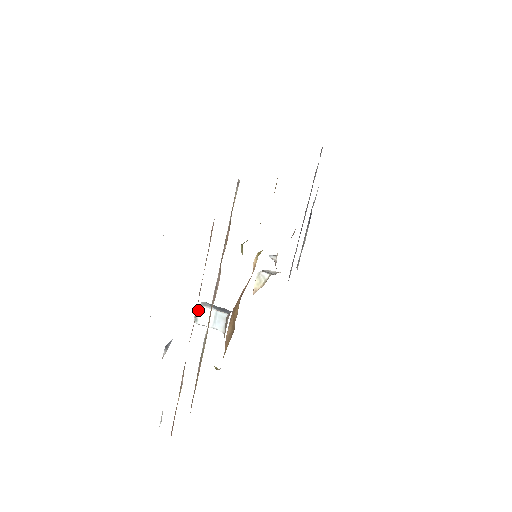
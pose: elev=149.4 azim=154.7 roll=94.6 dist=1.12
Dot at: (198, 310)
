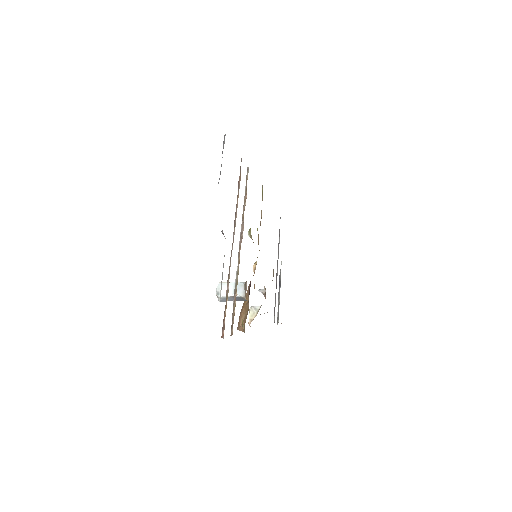
Dot at: (219, 286)
